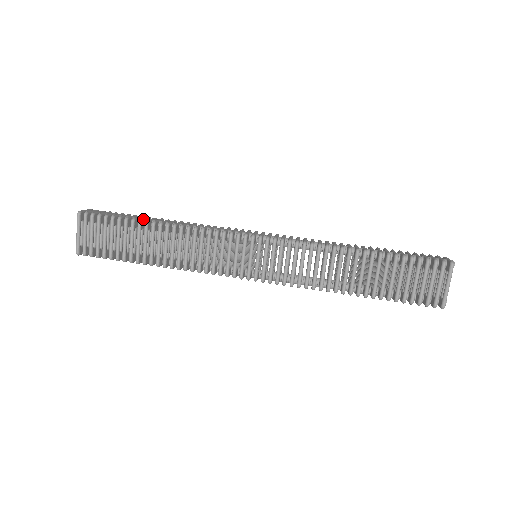
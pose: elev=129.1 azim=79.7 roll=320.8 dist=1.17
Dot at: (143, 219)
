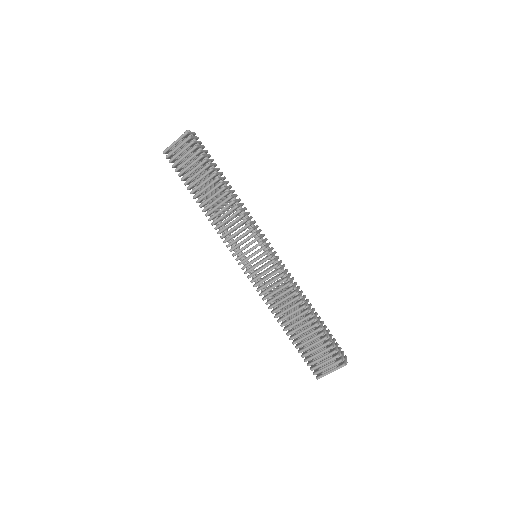
Dot at: (218, 174)
